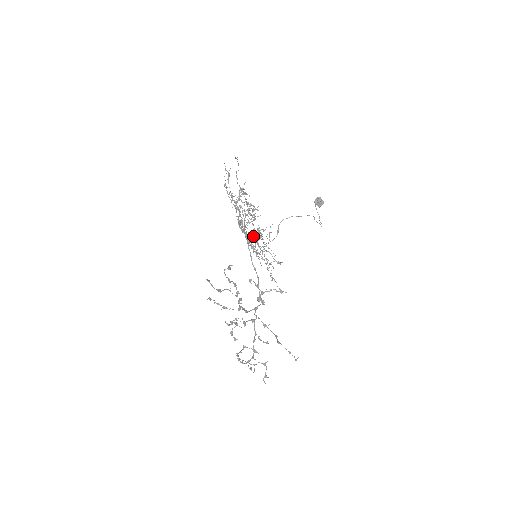
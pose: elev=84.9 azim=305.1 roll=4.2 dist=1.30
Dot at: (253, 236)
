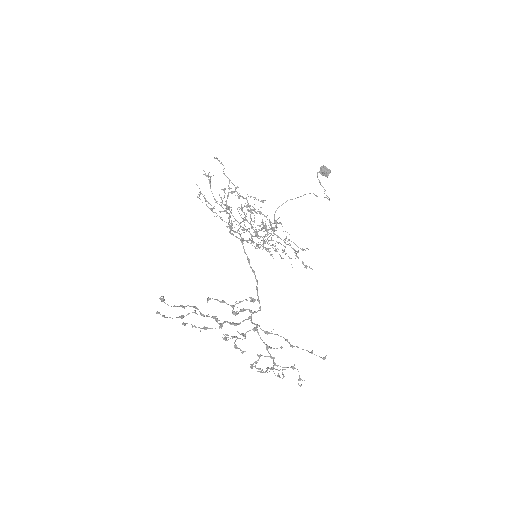
Dot at: occluded
